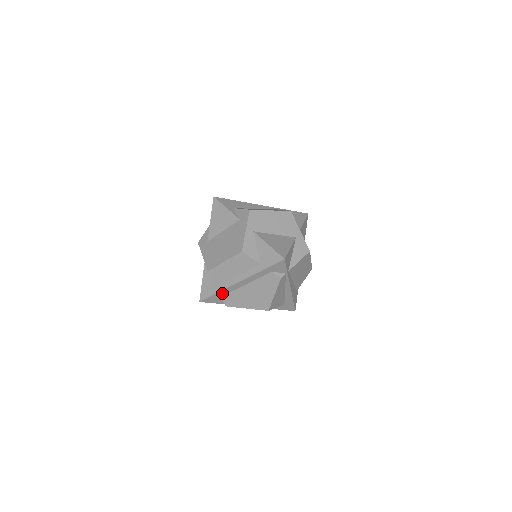
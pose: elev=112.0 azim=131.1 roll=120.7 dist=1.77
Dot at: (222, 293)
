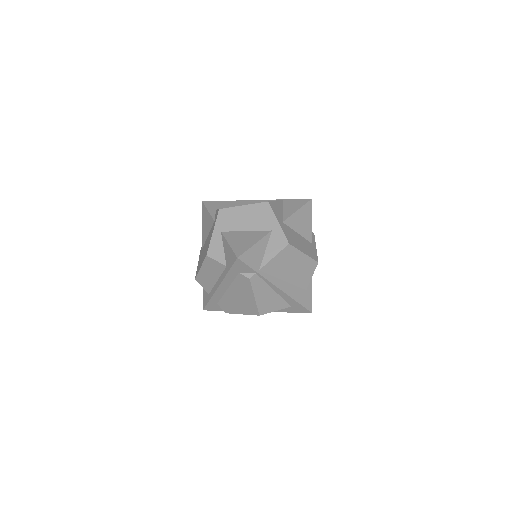
Dot at: (215, 300)
